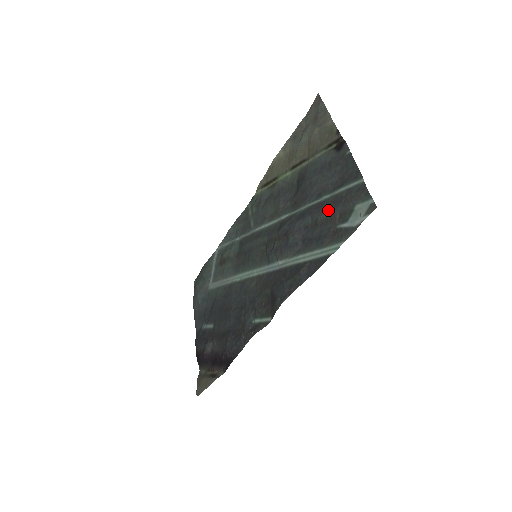
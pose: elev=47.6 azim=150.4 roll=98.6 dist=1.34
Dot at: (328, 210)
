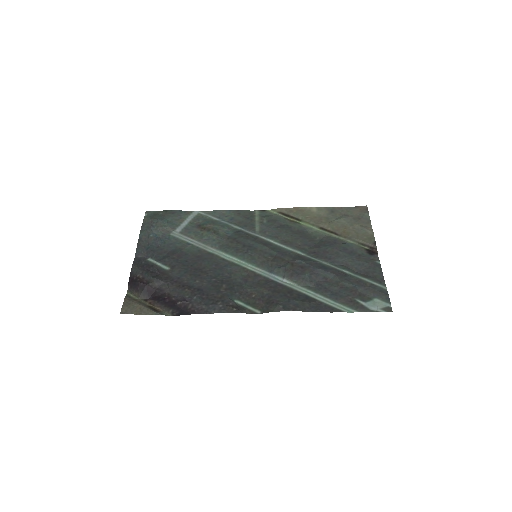
Dot at: (351, 283)
